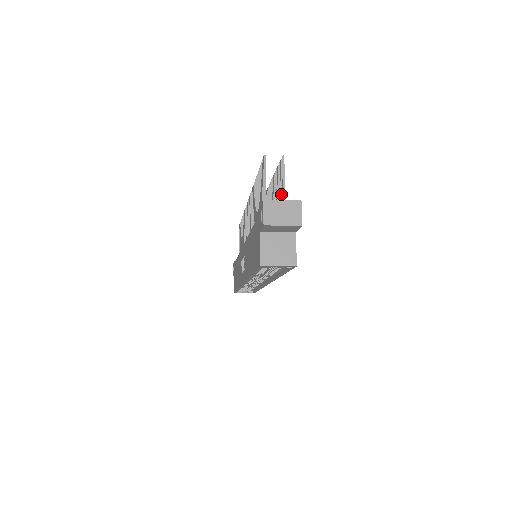
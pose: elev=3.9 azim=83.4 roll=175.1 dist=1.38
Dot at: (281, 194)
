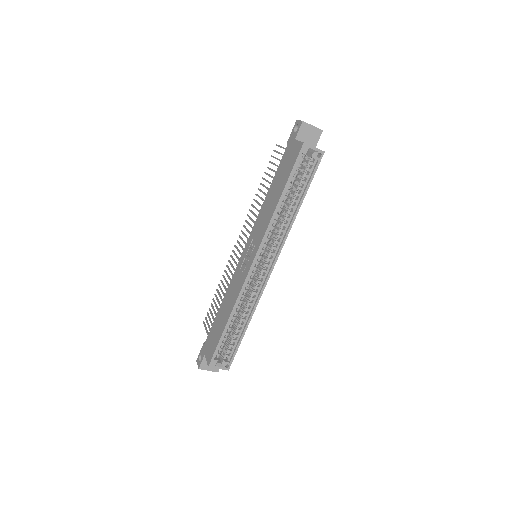
Dot at: occluded
